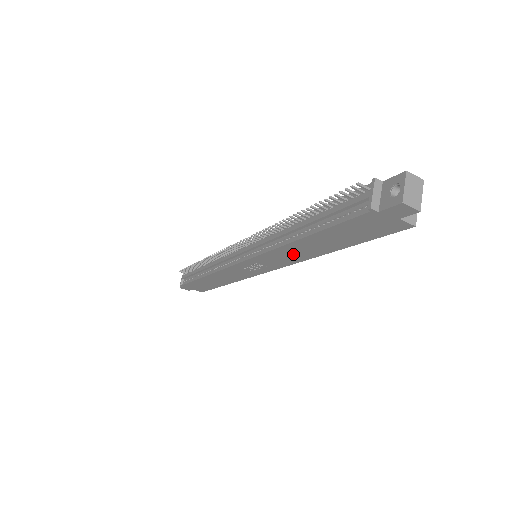
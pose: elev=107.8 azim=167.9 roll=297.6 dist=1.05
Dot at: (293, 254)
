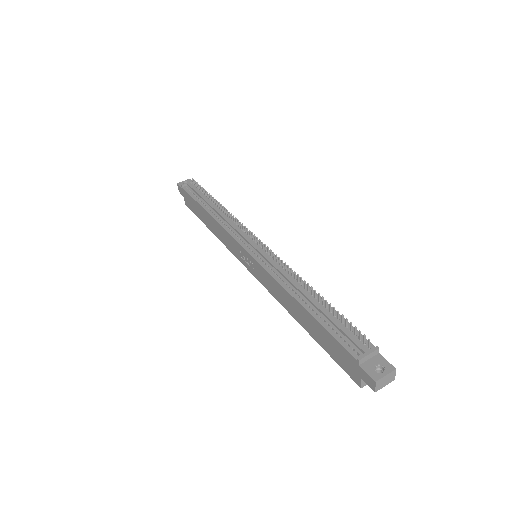
Dot at: (282, 296)
